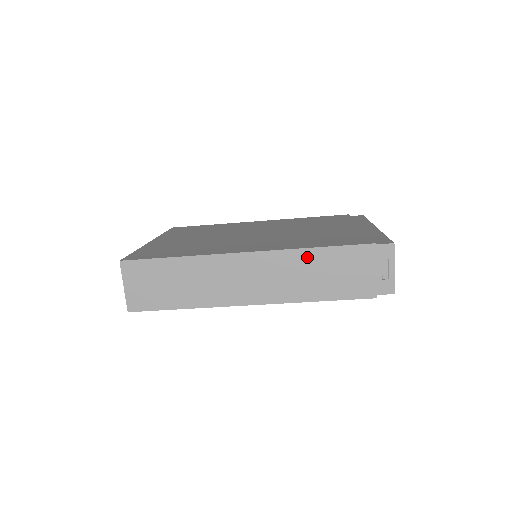
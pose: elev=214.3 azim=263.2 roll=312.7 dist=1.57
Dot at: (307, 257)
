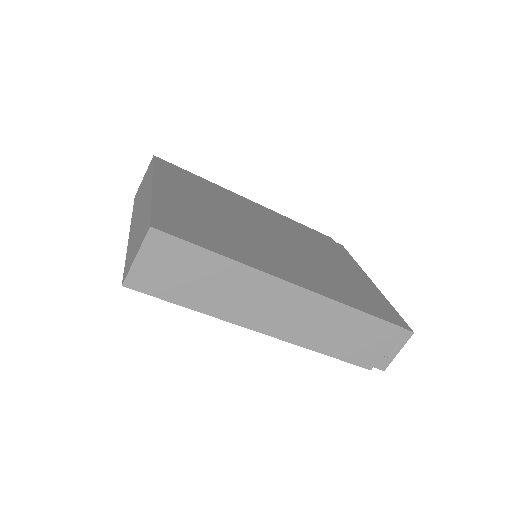
Dot at: (344, 314)
